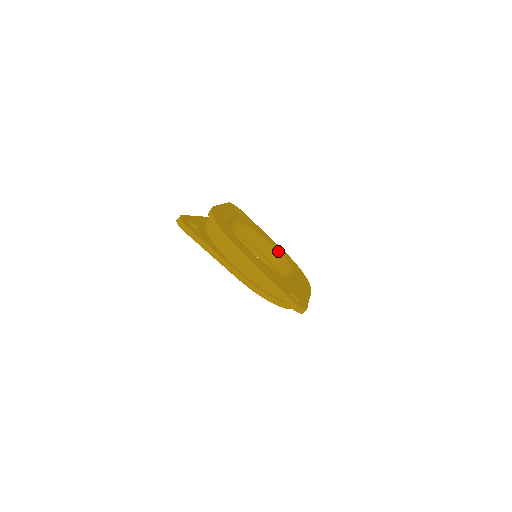
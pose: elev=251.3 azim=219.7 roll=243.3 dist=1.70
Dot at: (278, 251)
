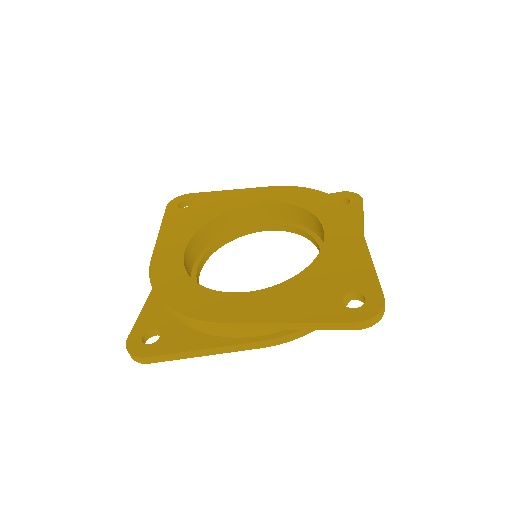
Dot at: (273, 203)
